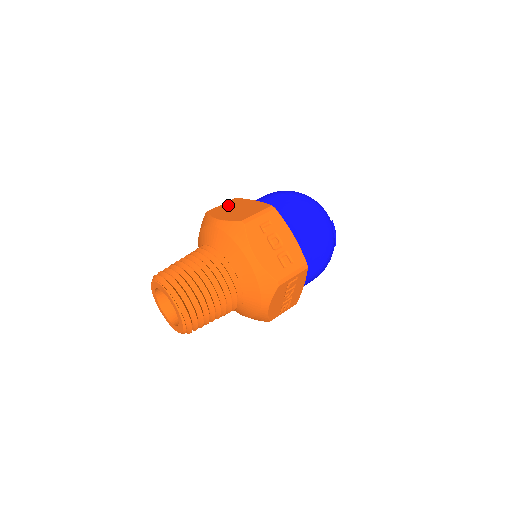
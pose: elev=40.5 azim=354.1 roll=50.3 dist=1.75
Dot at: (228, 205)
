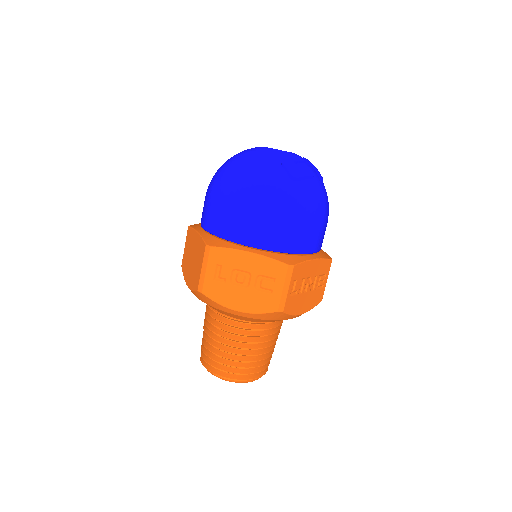
Dot at: (187, 249)
